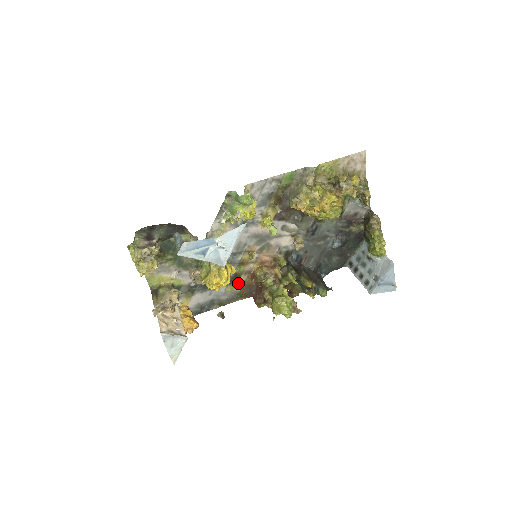
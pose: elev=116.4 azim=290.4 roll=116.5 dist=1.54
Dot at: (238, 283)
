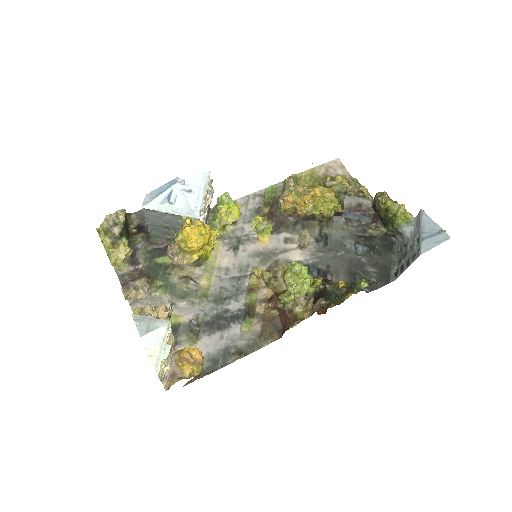
Dot at: (255, 318)
